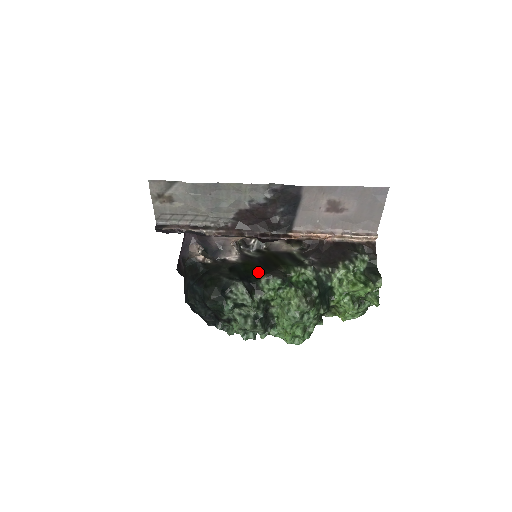
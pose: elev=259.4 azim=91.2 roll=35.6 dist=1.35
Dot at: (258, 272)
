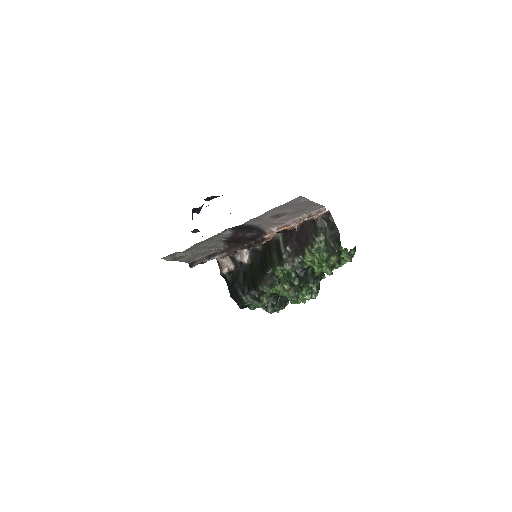
Dot at: (257, 279)
